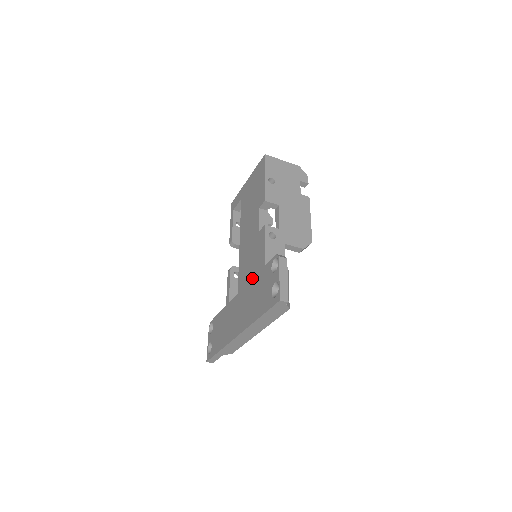
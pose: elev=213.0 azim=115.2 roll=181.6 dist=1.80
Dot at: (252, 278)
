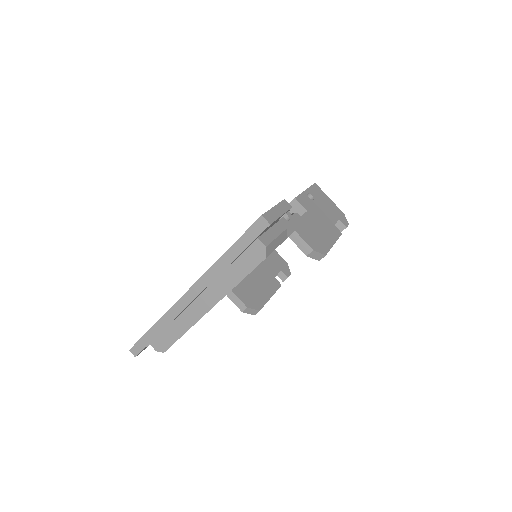
Dot at: occluded
